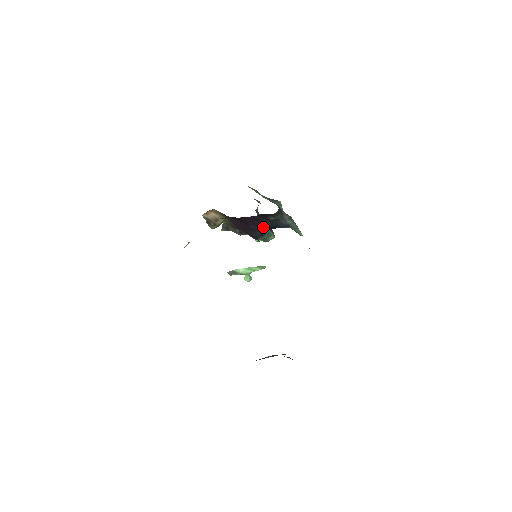
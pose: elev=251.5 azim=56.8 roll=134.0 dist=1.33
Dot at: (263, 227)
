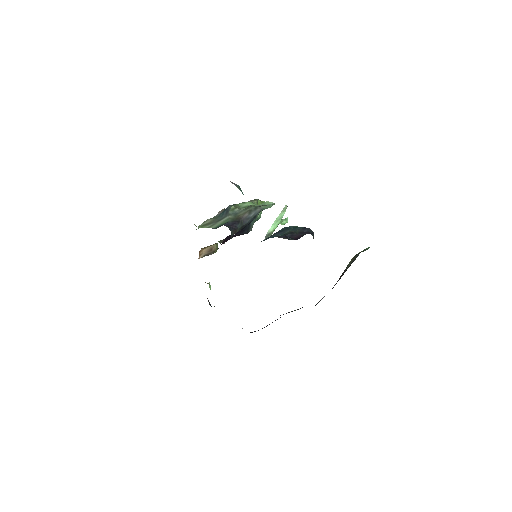
Dot at: (241, 230)
